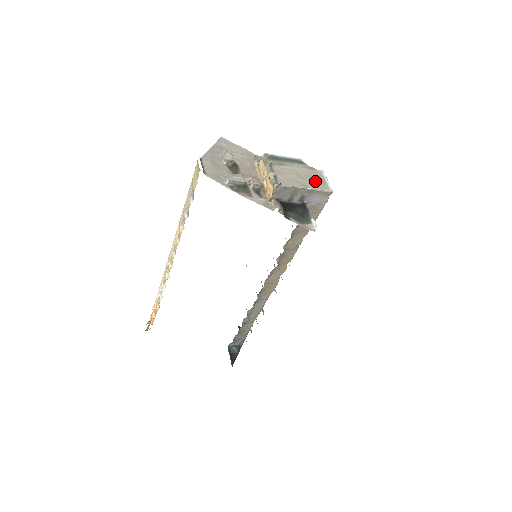
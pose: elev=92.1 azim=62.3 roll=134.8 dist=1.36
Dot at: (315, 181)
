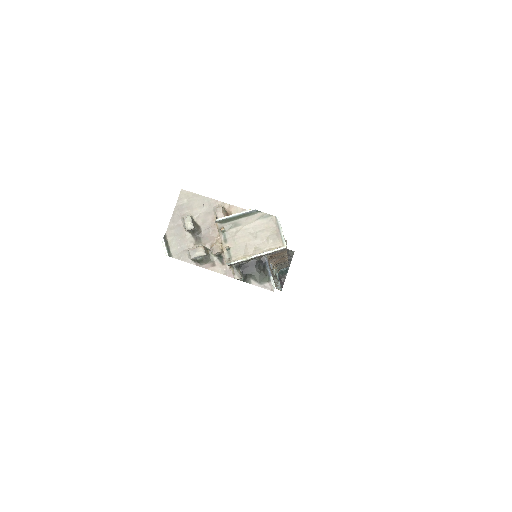
Dot at: (269, 236)
